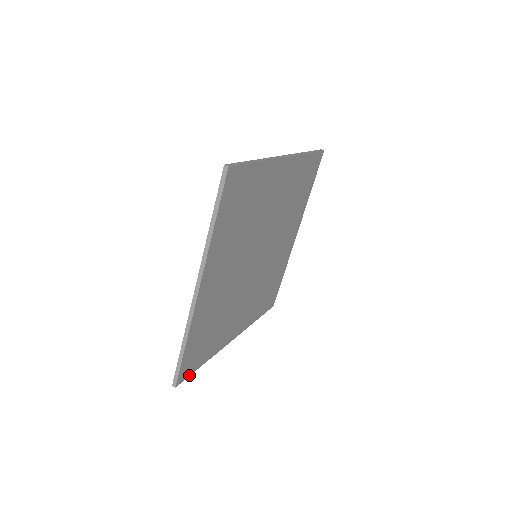
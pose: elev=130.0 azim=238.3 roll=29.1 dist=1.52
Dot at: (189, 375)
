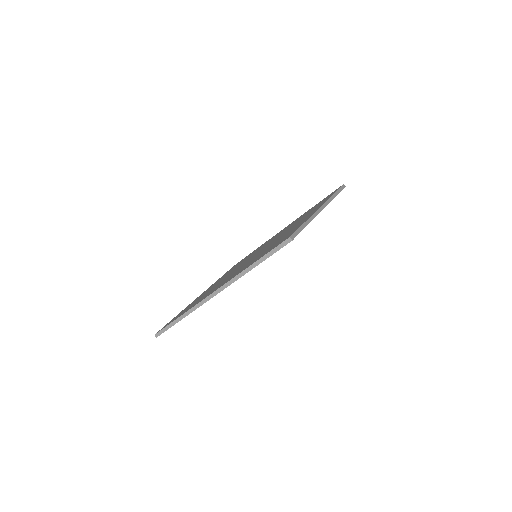
Dot at: occluded
